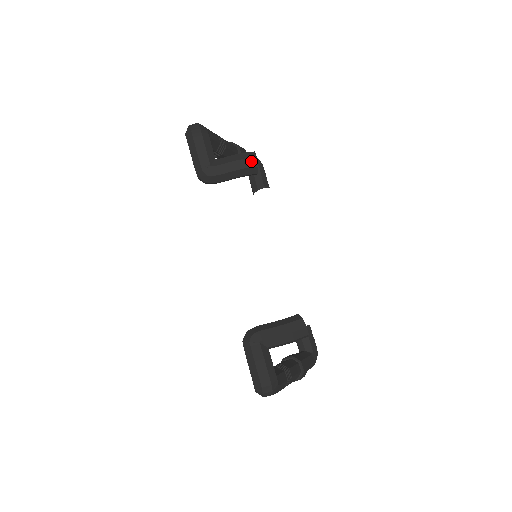
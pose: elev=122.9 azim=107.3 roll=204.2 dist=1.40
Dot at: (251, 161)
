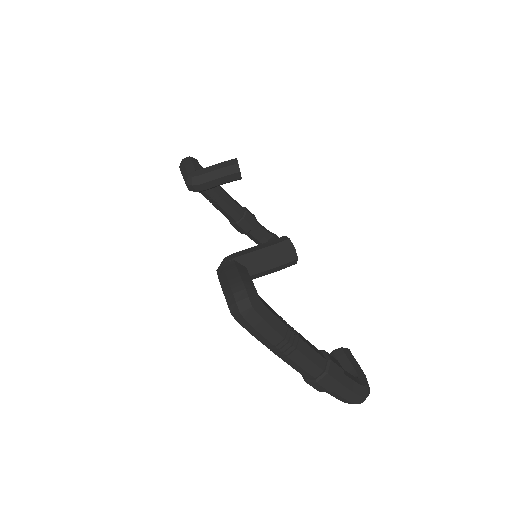
Dot at: (232, 161)
